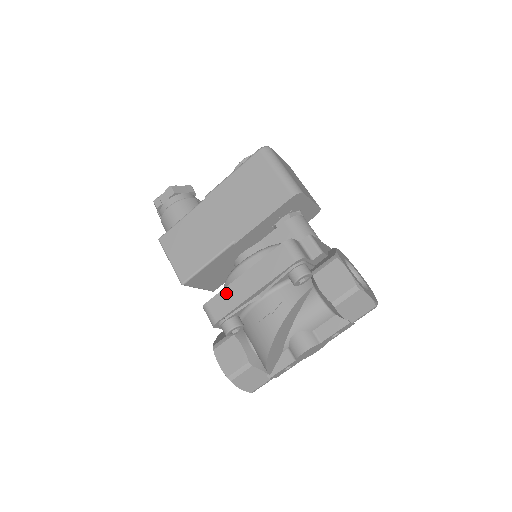
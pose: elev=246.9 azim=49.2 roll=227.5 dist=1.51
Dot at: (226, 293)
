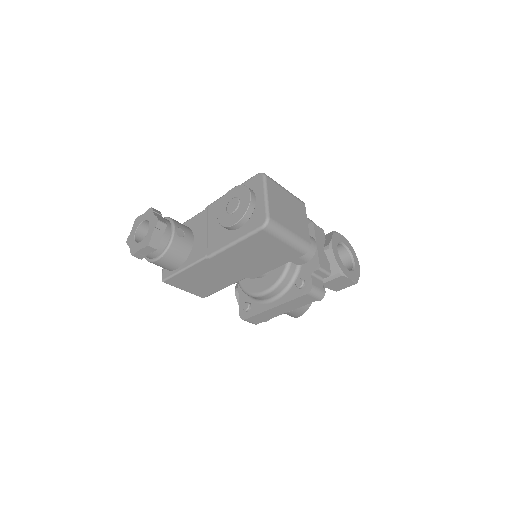
Dot at: (261, 315)
